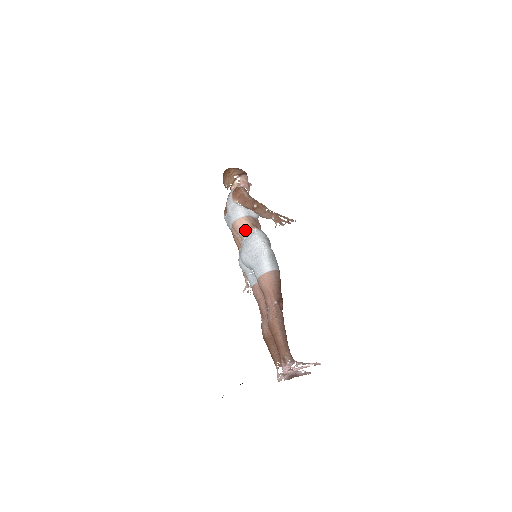
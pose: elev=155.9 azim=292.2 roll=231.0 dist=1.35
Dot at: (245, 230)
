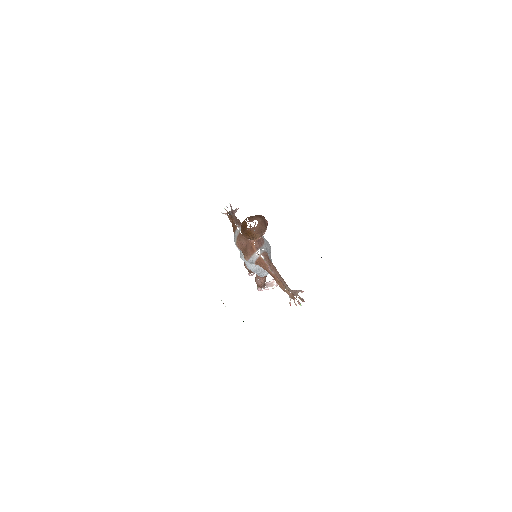
Dot at: (257, 265)
